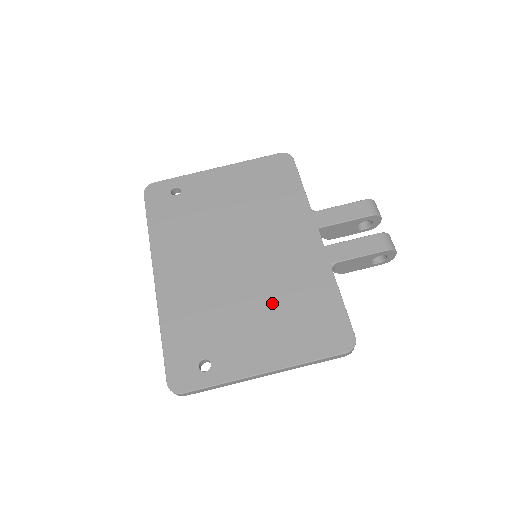
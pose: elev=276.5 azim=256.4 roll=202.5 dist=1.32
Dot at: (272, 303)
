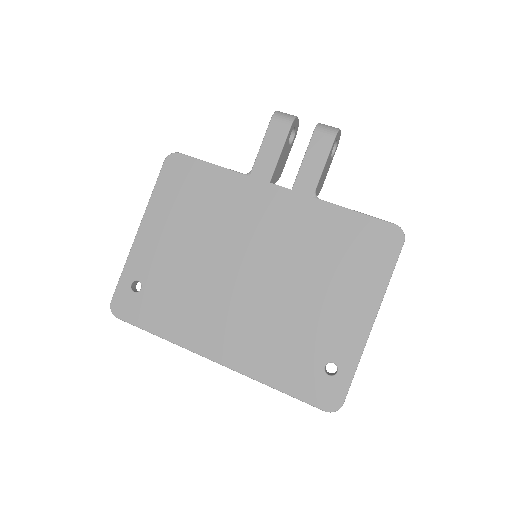
Dot at: (314, 274)
